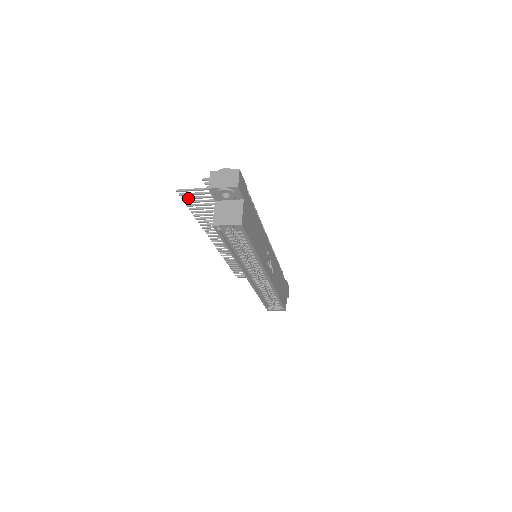
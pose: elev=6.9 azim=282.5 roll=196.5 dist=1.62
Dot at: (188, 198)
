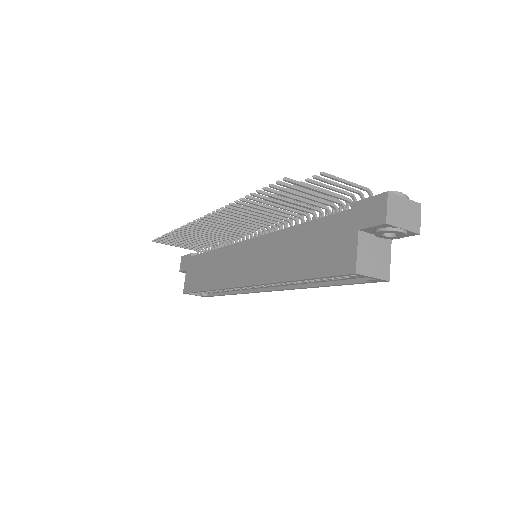
Dot at: (281, 189)
